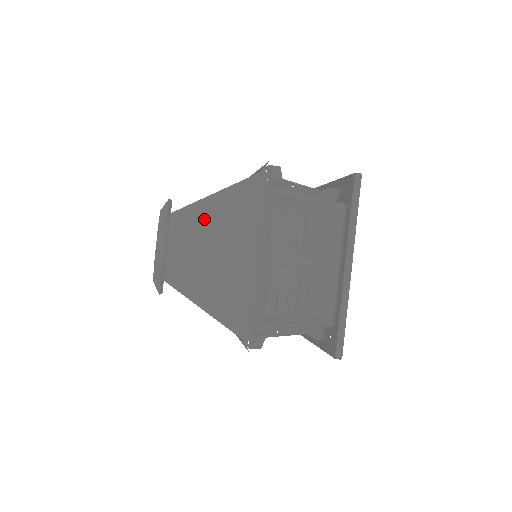
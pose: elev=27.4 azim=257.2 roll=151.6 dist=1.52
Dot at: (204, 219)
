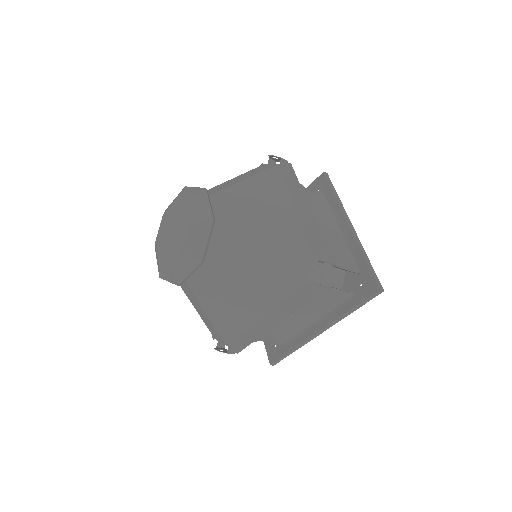
Dot at: (239, 267)
